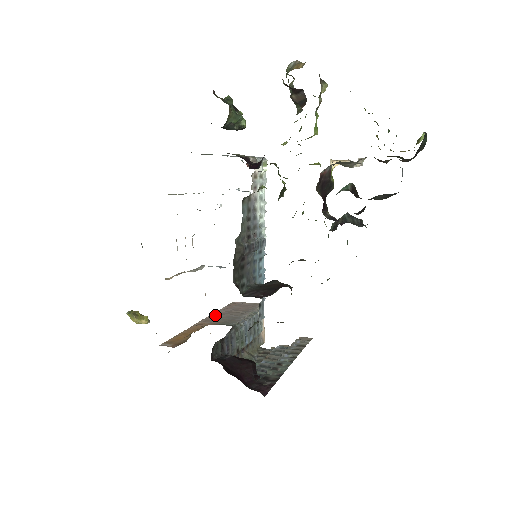
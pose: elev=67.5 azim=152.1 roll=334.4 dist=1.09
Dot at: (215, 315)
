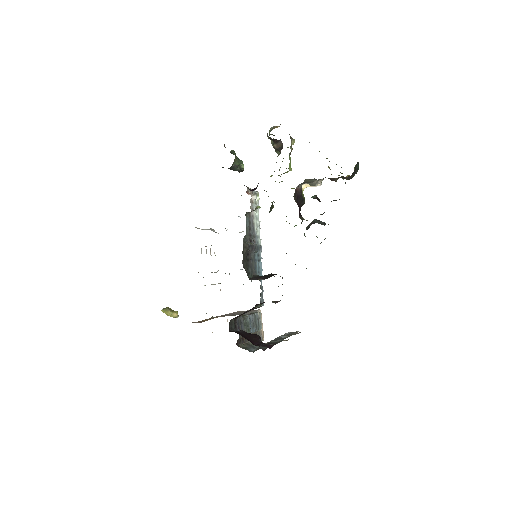
Dot at: occluded
